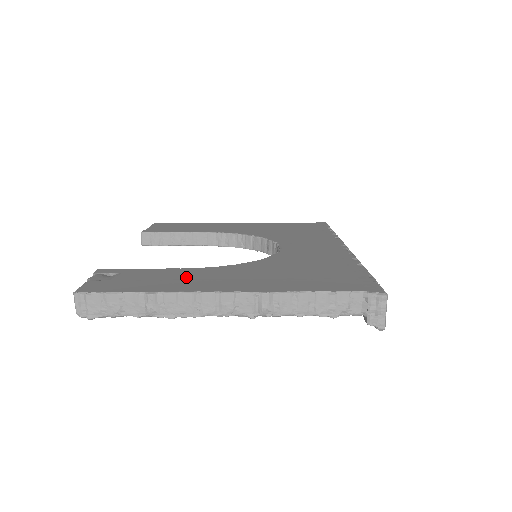
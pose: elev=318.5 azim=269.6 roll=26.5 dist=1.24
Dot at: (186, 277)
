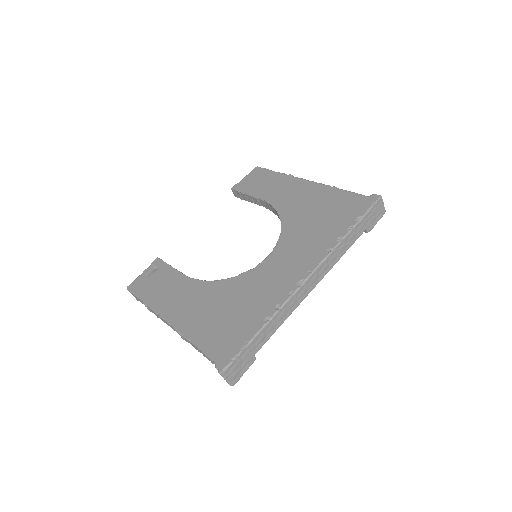
Dot at: (173, 290)
